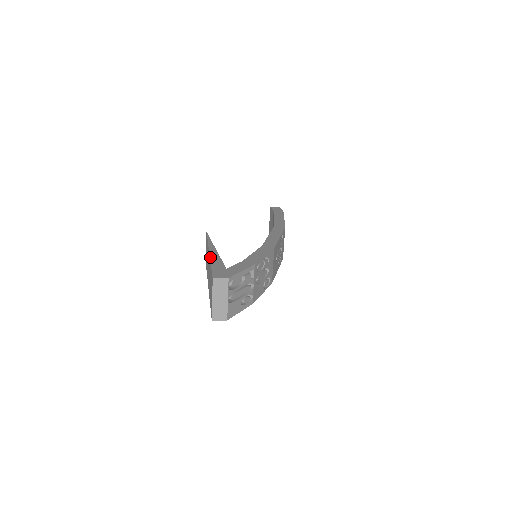
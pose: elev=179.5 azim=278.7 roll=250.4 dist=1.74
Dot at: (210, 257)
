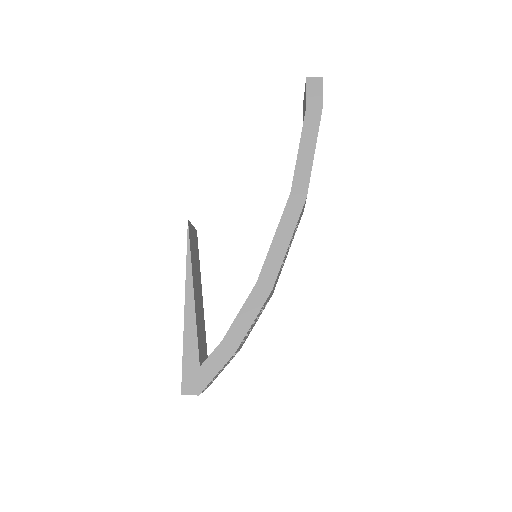
Dot at: (184, 327)
